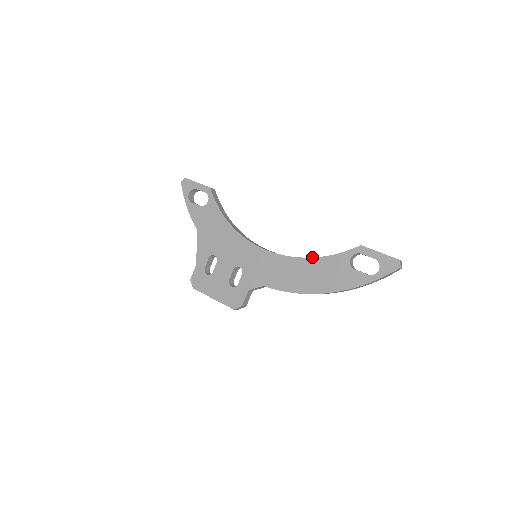
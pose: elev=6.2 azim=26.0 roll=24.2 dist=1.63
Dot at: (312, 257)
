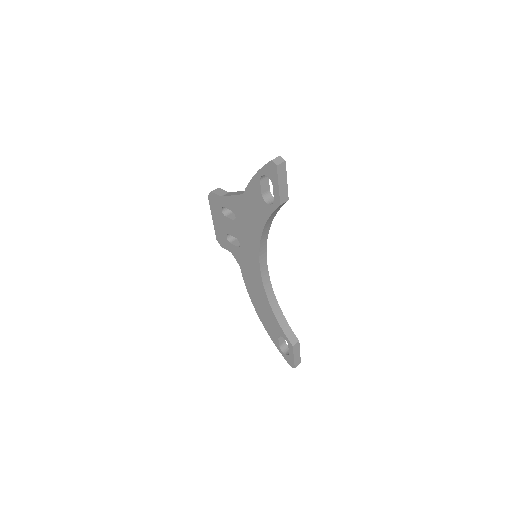
Dot at: (272, 309)
